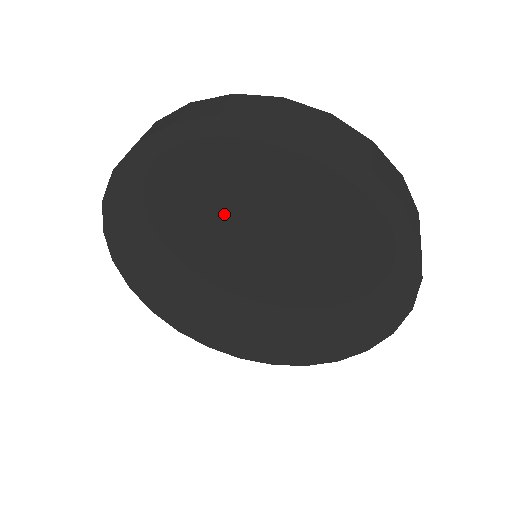
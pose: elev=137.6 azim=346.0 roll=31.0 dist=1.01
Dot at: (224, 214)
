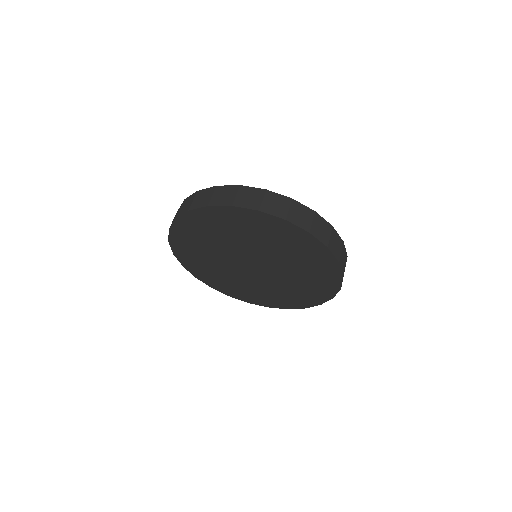
Dot at: (276, 253)
